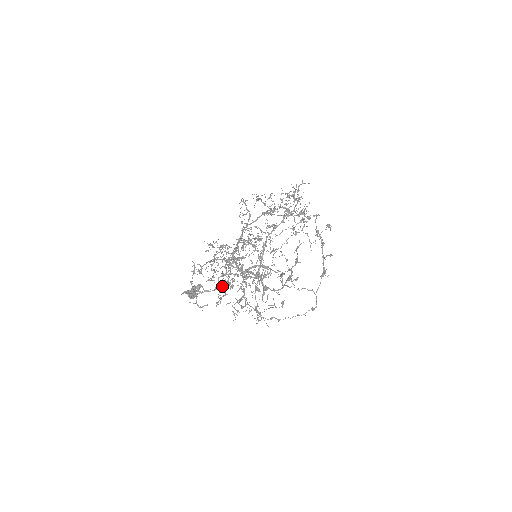
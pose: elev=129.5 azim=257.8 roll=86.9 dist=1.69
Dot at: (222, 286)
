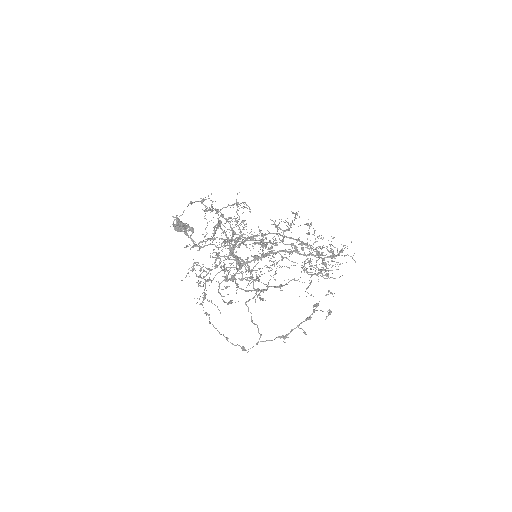
Dot at: (207, 240)
